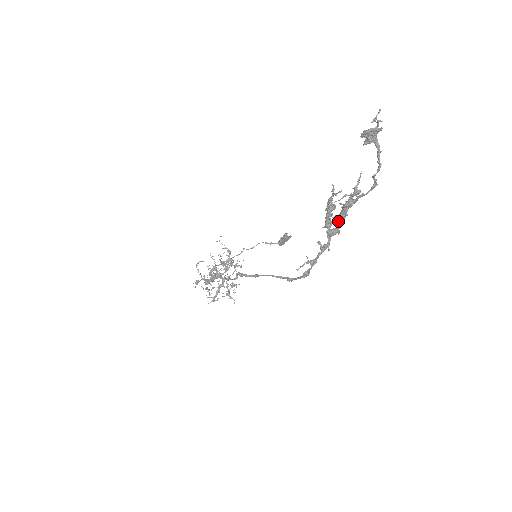
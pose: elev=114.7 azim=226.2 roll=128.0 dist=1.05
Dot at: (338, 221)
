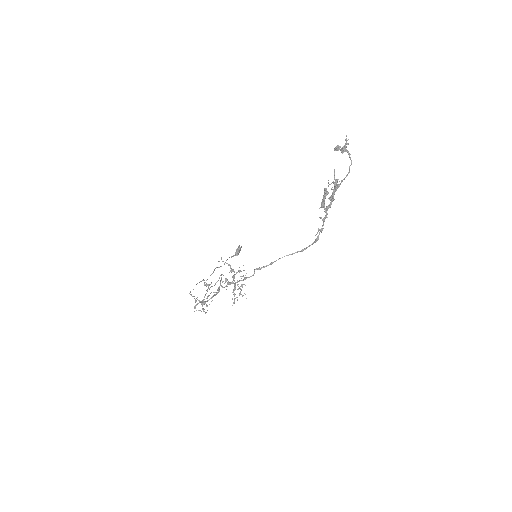
Dot at: (331, 200)
